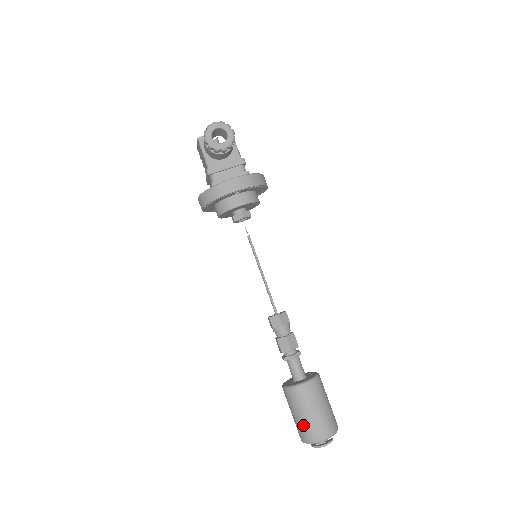
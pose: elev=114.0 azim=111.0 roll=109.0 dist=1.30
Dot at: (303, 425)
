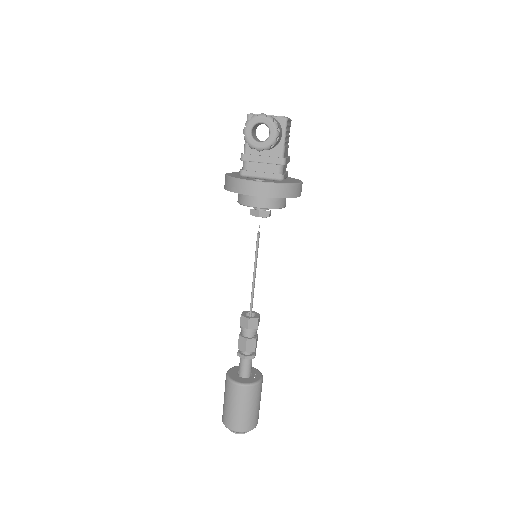
Dot at: (226, 411)
